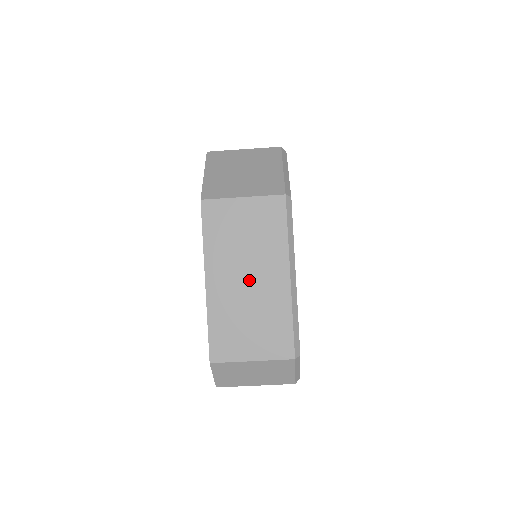
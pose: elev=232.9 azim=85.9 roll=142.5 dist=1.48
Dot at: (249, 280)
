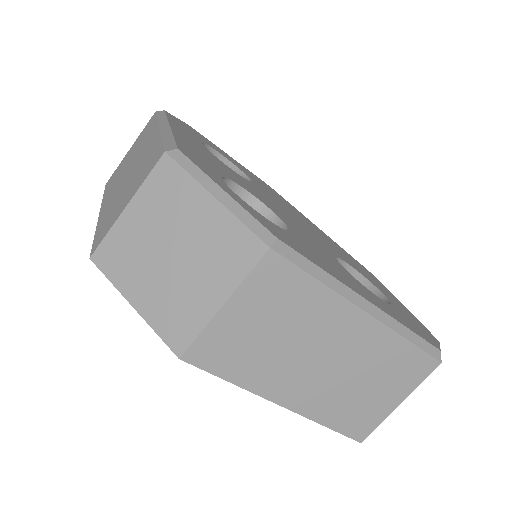
Dot at: (325, 360)
